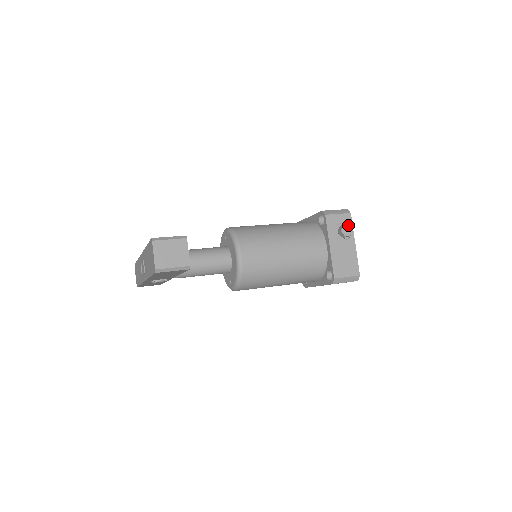
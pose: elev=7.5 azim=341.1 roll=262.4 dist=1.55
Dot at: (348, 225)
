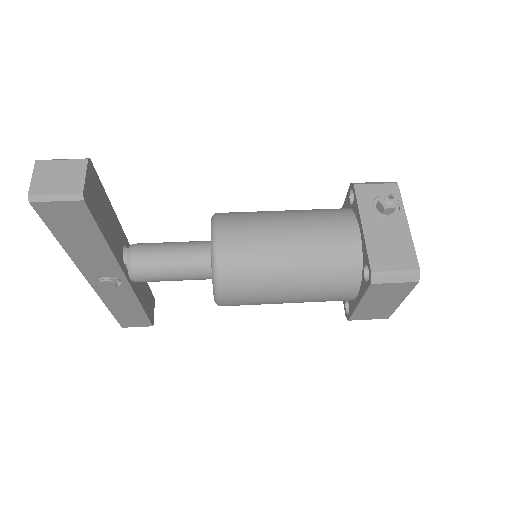
Dot at: (390, 193)
